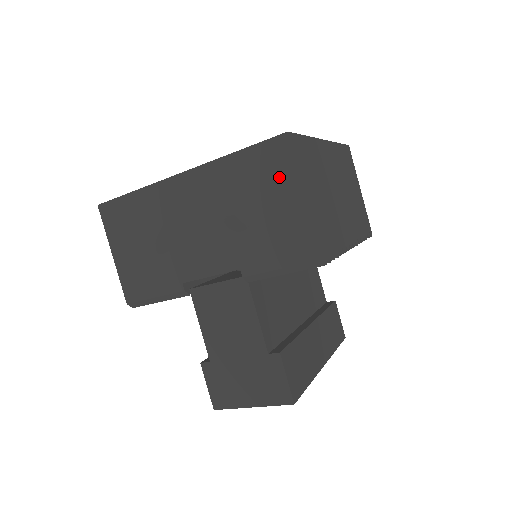
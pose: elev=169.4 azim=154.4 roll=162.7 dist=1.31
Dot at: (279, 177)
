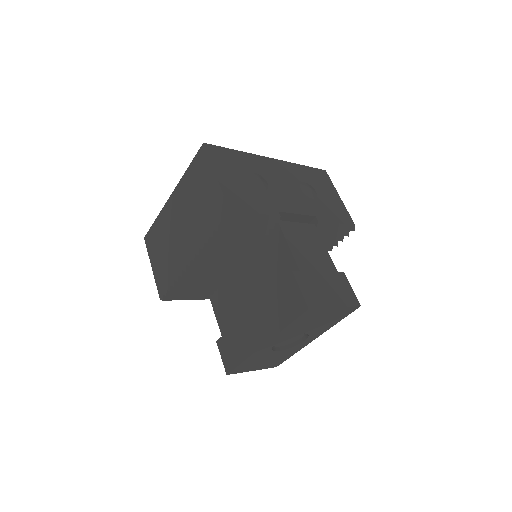
Dot at: (326, 184)
